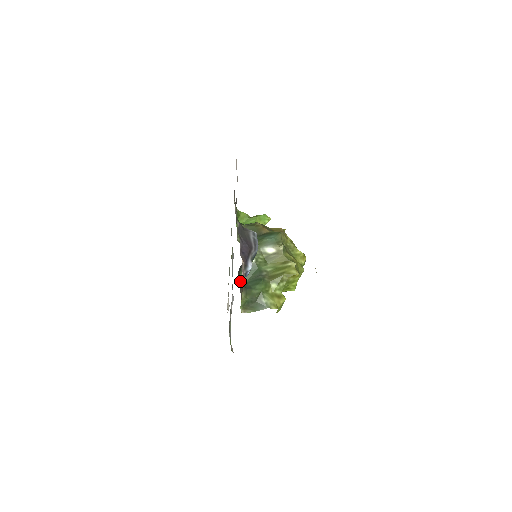
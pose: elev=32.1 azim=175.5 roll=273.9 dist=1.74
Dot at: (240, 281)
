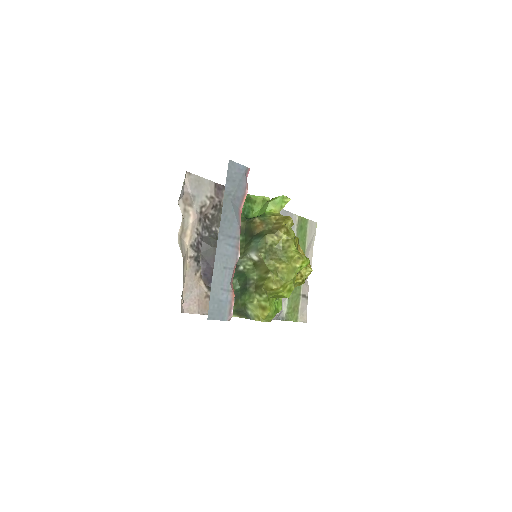
Dot at: occluded
